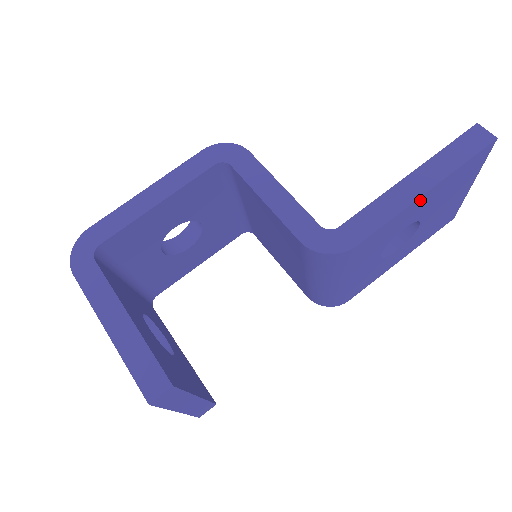
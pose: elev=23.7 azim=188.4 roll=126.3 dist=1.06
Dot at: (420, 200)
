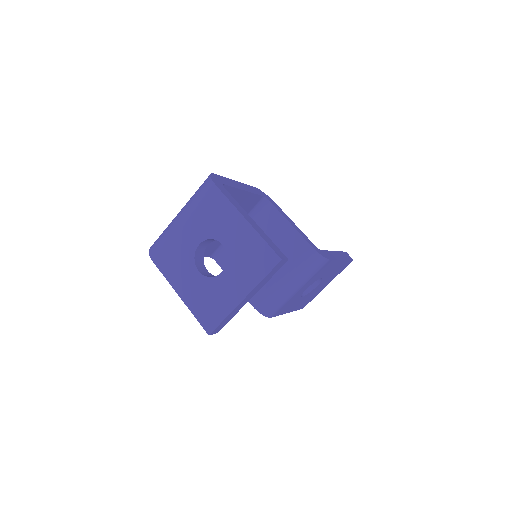
Dot at: (339, 262)
